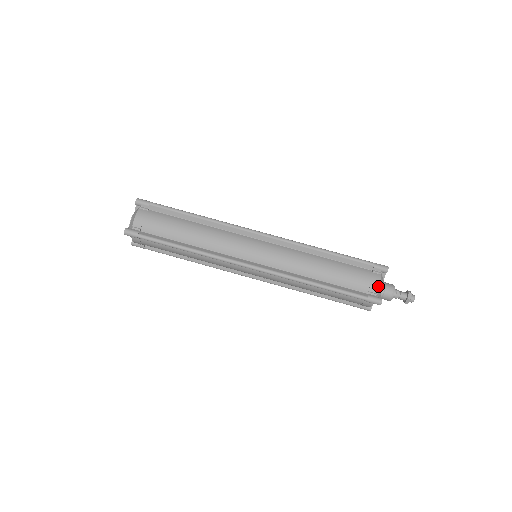
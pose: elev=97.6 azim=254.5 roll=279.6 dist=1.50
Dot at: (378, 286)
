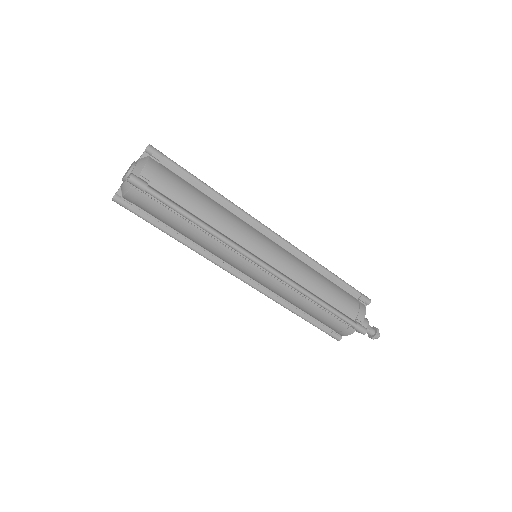
Dot at: (364, 315)
